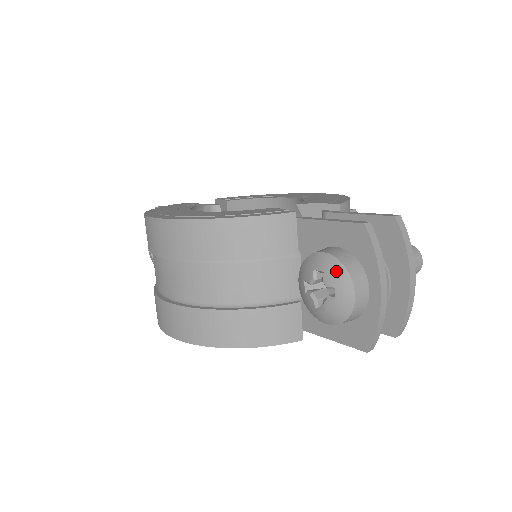
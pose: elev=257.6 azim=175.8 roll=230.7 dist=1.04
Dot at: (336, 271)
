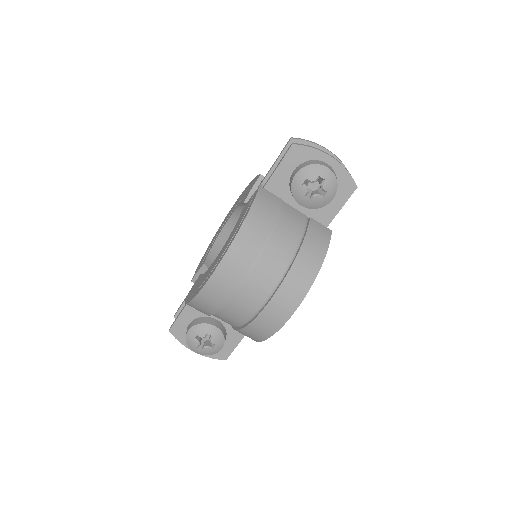
Dot at: (310, 170)
